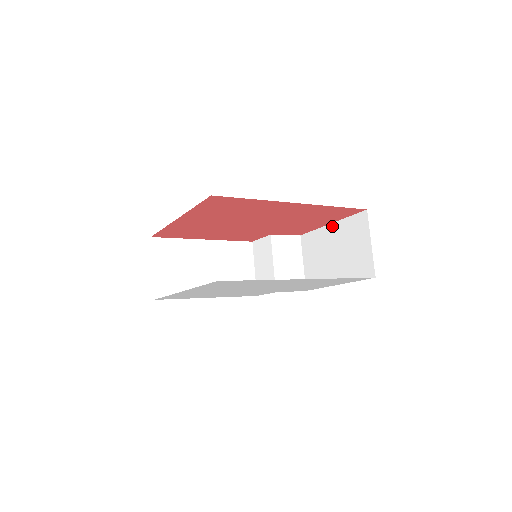
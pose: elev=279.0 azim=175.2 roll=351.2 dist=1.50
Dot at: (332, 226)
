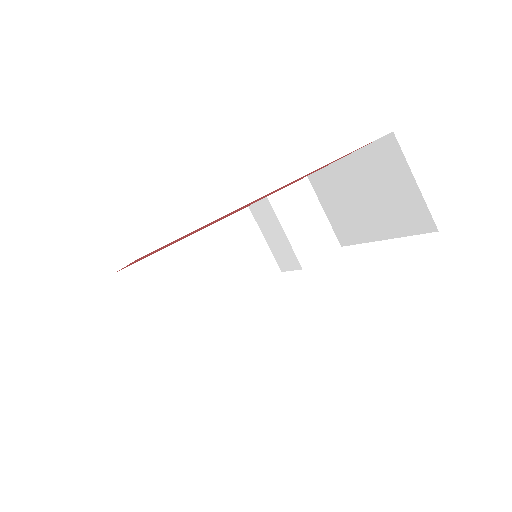
Dot at: (346, 161)
